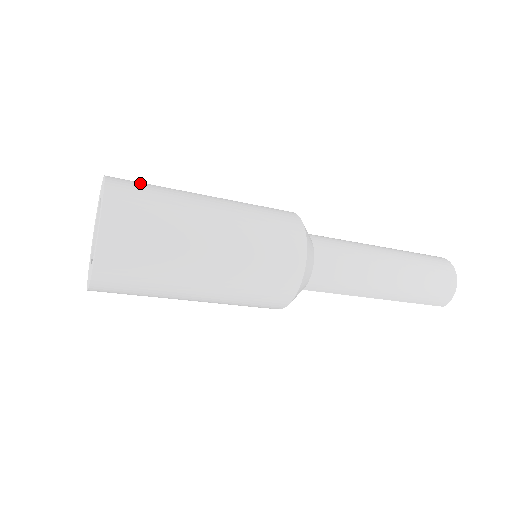
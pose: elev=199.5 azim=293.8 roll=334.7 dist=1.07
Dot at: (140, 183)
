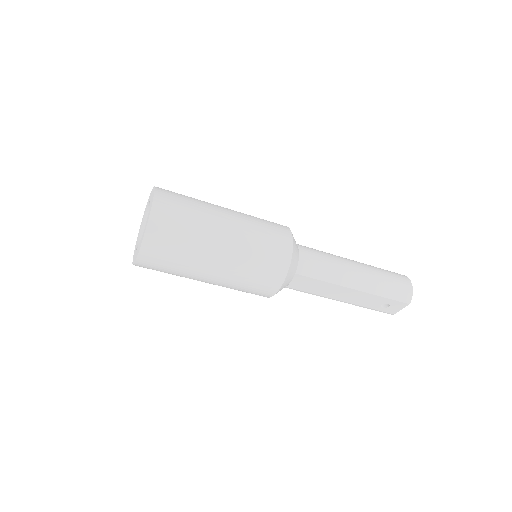
Dot at: occluded
